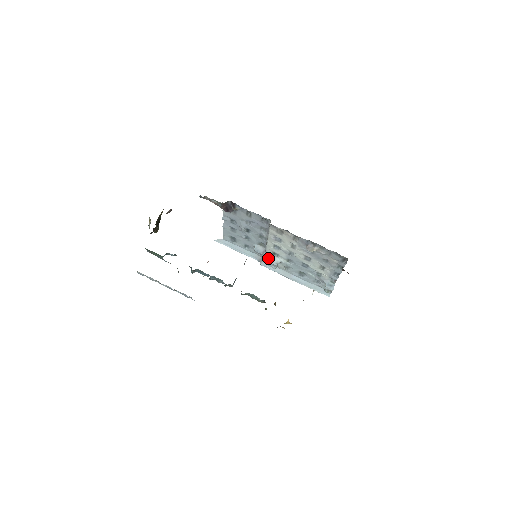
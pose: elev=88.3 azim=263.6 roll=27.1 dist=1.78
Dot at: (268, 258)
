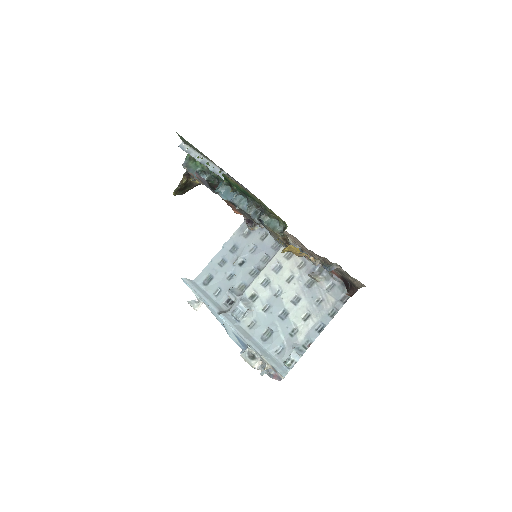
Dot at: (242, 299)
